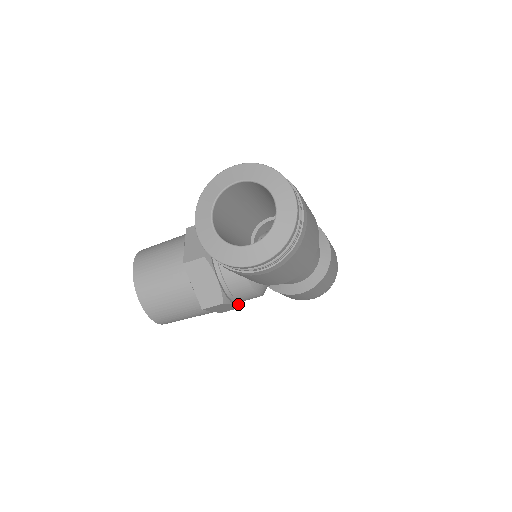
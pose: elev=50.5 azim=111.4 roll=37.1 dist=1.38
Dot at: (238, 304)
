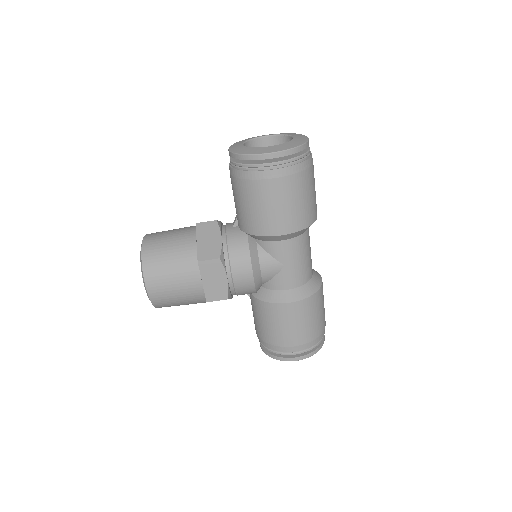
Dot at: (229, 286)
